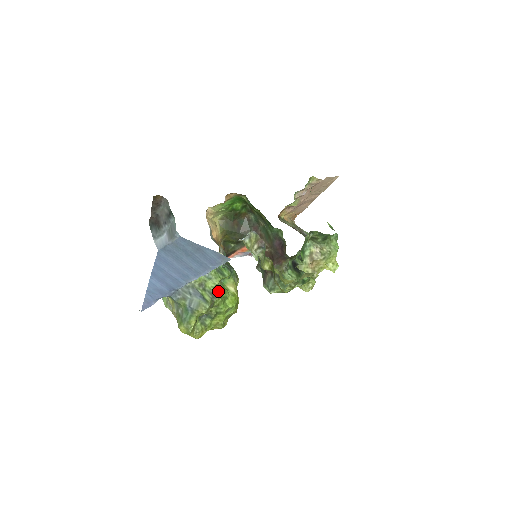
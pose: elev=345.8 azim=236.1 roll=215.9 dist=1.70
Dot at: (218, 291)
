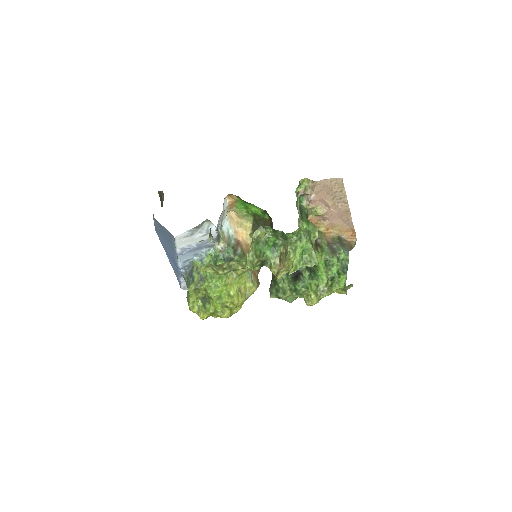
Dot at: (209, 277)
